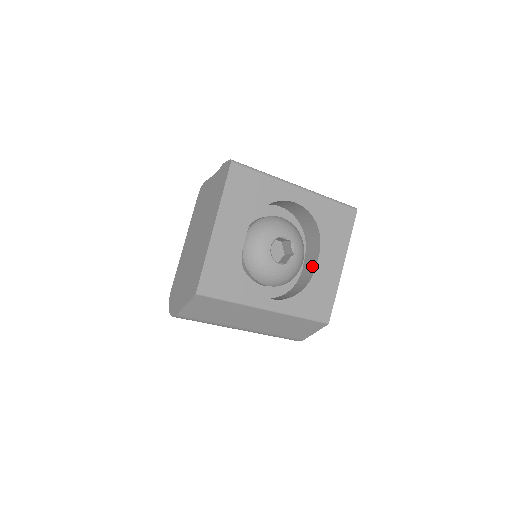
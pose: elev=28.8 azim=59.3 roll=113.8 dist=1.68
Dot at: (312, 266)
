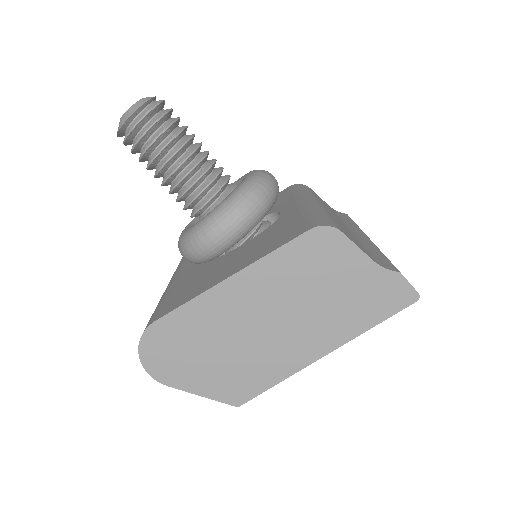
Dot at: occluded
